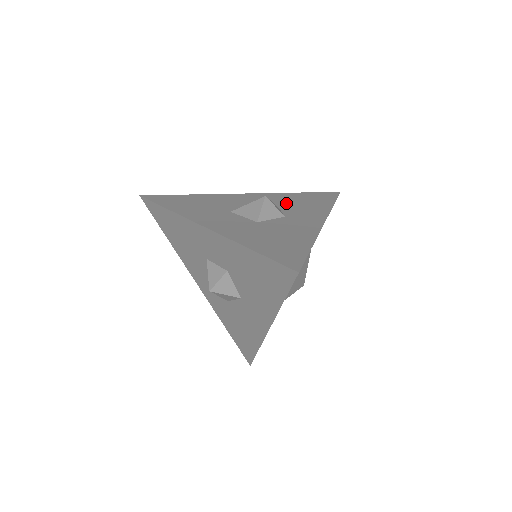
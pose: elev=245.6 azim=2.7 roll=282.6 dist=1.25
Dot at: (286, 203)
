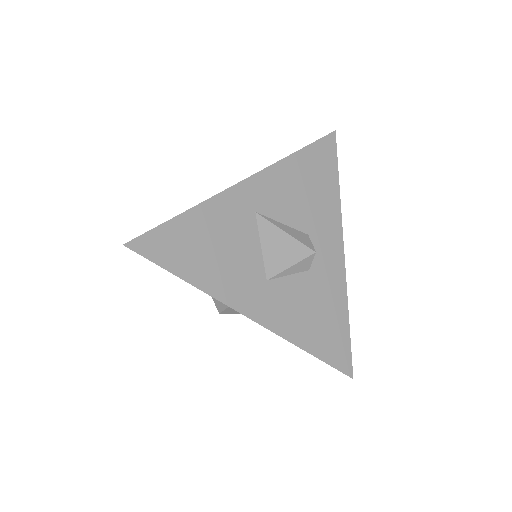
Dot at: occluded
